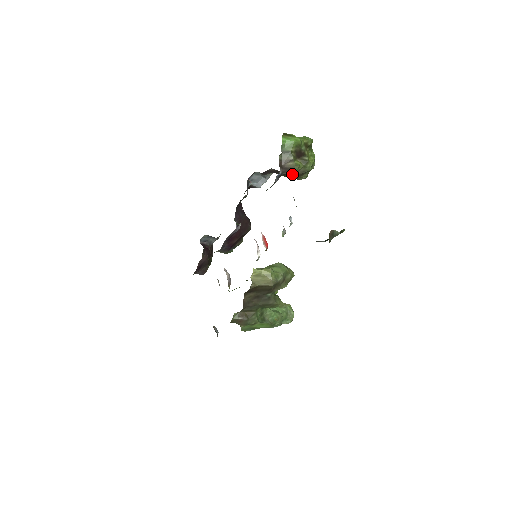
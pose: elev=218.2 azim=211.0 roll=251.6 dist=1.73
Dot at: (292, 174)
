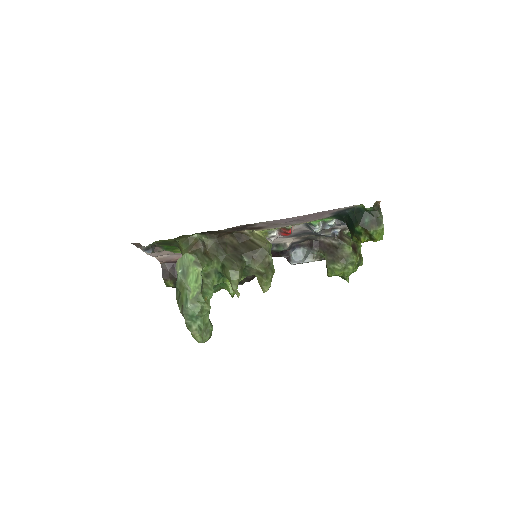
Dot at: (337, 253)
